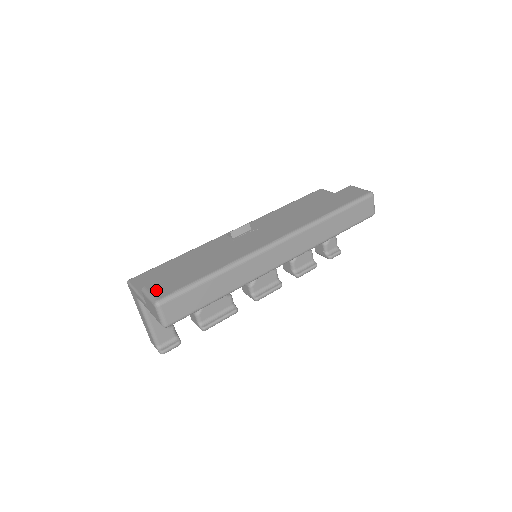
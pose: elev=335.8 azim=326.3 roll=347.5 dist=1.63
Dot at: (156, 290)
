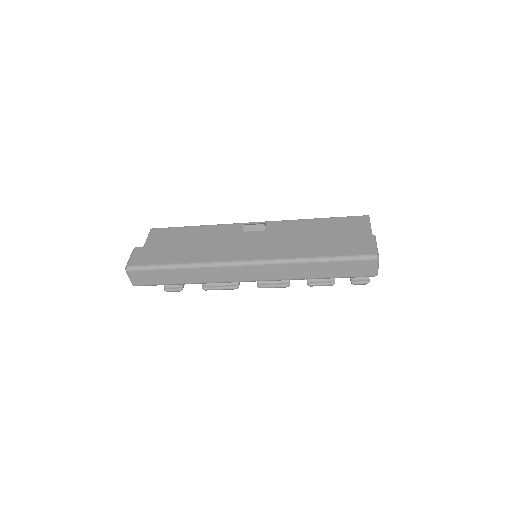
Dot at: (136, 256)
